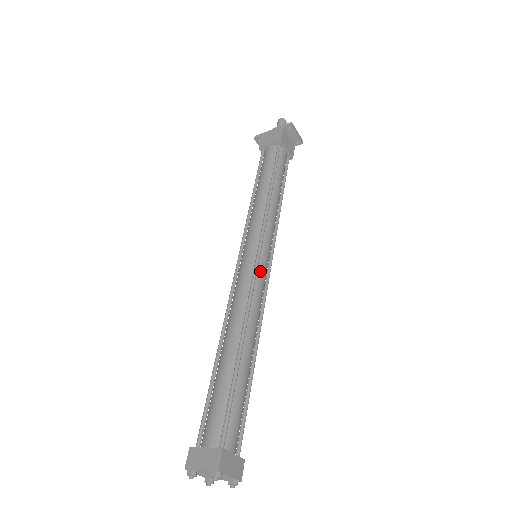
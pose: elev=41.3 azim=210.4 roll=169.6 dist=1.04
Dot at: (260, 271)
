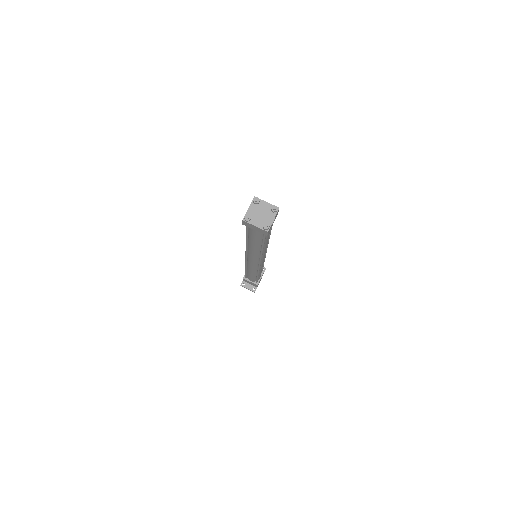
Dot at: occluded
